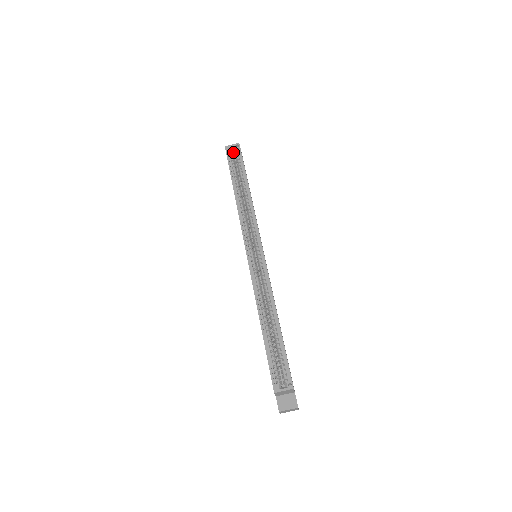
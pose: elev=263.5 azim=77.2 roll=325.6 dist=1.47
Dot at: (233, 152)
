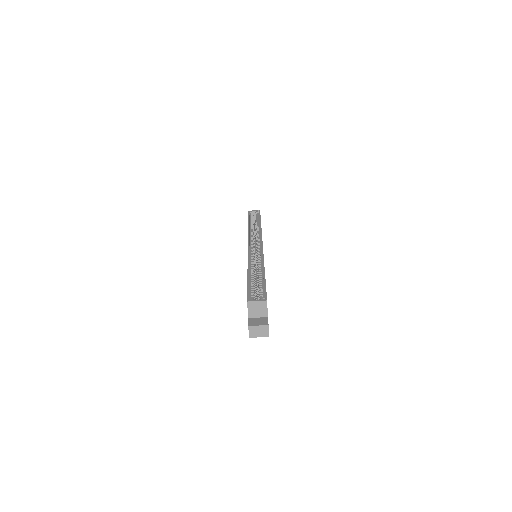
Dot at: (254, 217)
